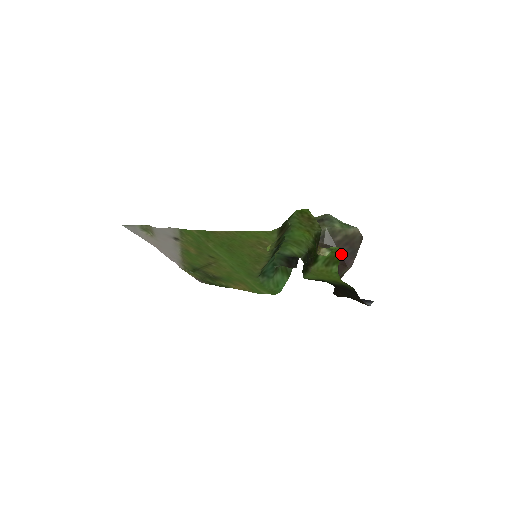
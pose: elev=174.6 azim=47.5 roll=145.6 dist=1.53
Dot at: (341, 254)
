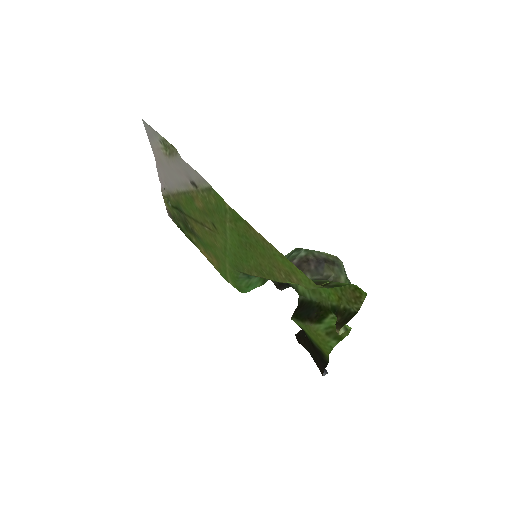
Dot at: (347, 333)
